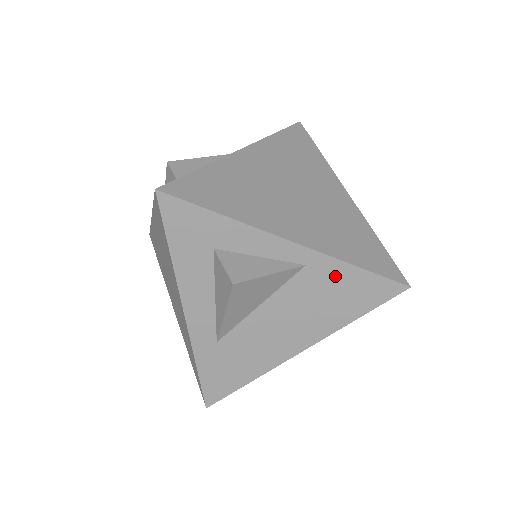
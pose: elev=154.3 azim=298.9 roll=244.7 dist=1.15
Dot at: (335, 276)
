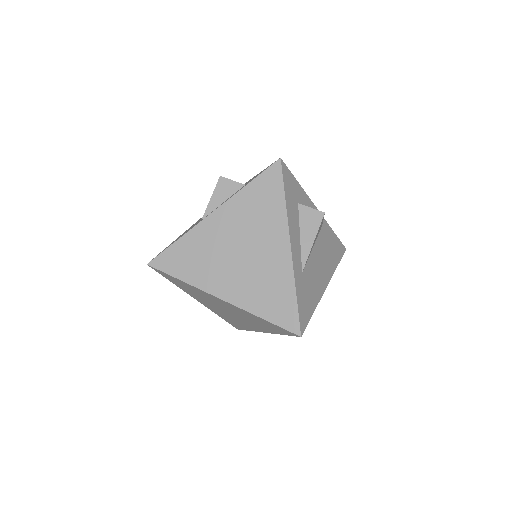
Dot at: (330, 235)
